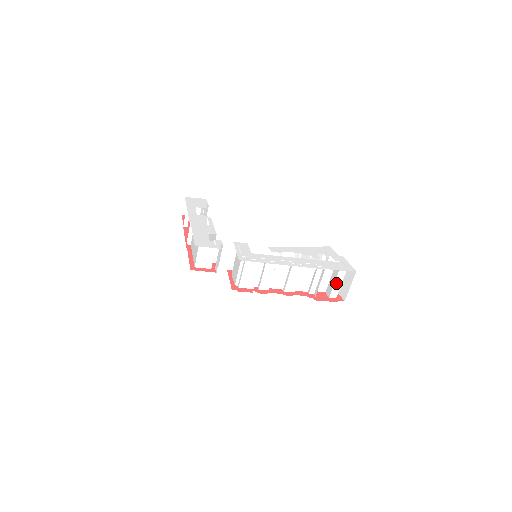
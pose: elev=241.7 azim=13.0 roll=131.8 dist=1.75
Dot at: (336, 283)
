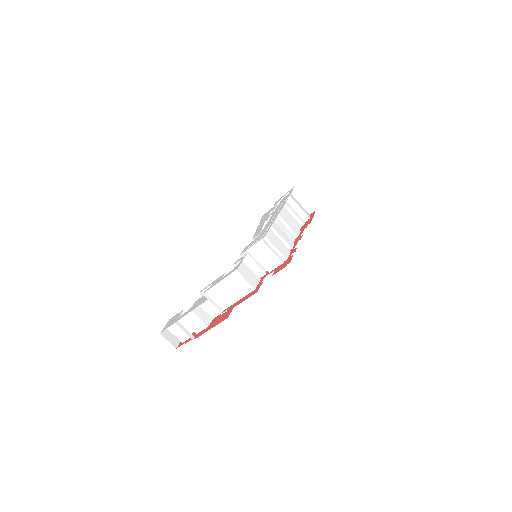
Dot at: (299, 206)
